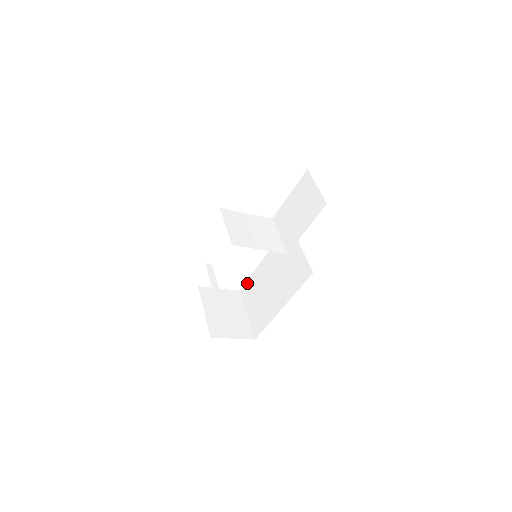
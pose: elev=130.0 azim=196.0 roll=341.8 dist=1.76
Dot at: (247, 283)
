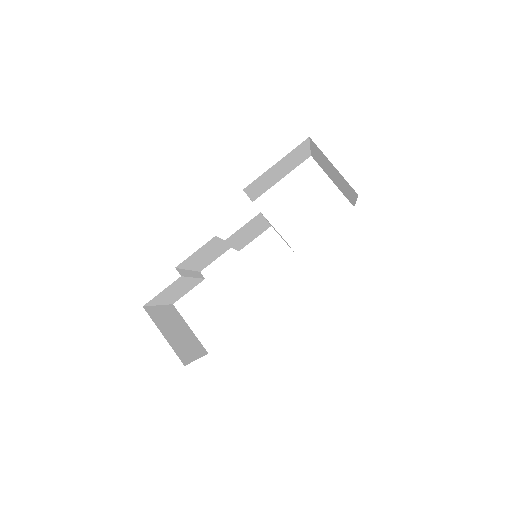
Dot at: occluded
